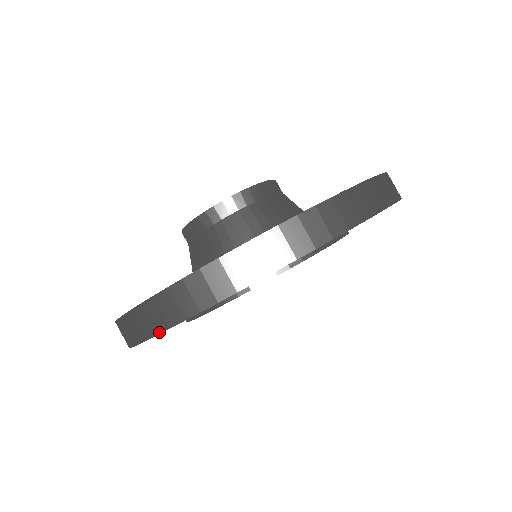
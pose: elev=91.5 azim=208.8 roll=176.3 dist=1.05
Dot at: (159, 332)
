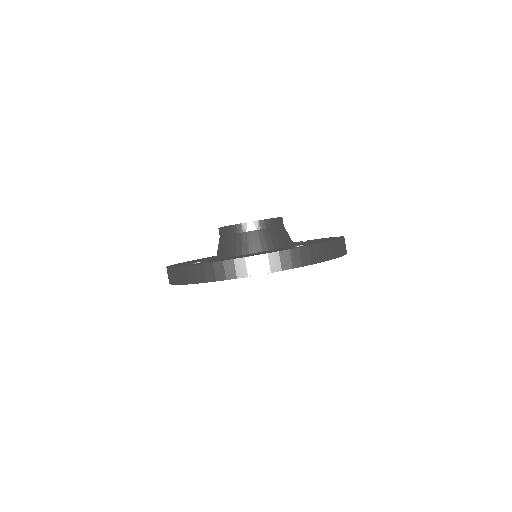
Dot at: occluded
